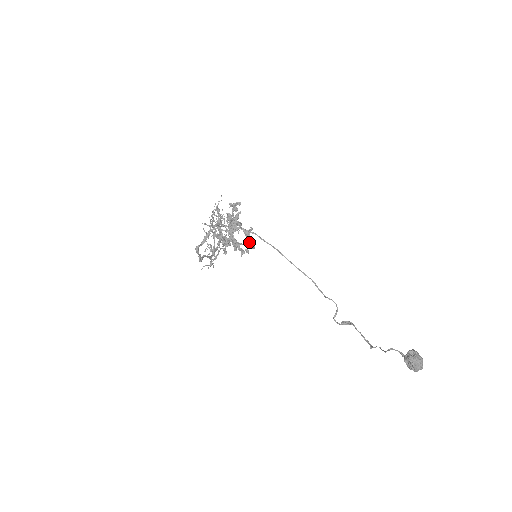
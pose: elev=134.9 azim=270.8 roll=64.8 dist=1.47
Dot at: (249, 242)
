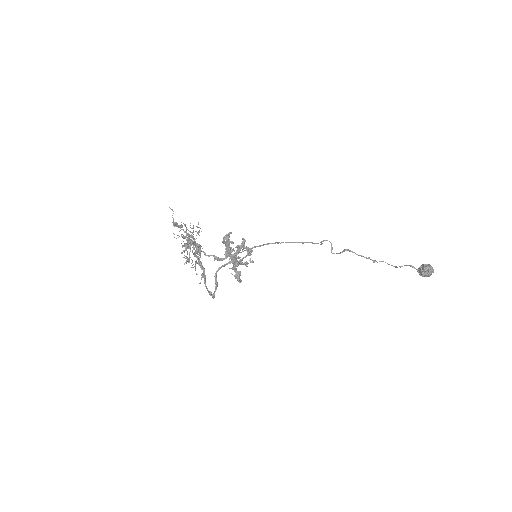
Dot at: (249, 253)
